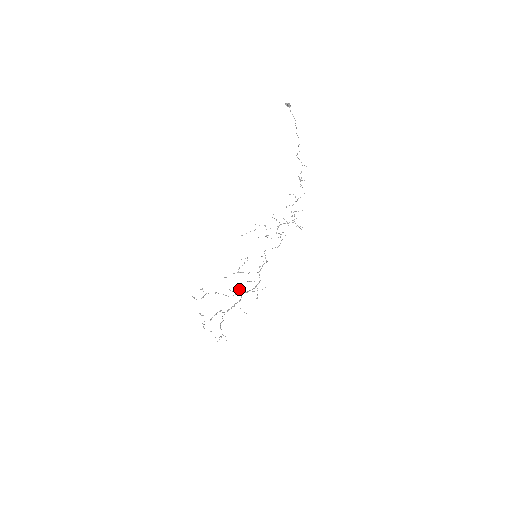
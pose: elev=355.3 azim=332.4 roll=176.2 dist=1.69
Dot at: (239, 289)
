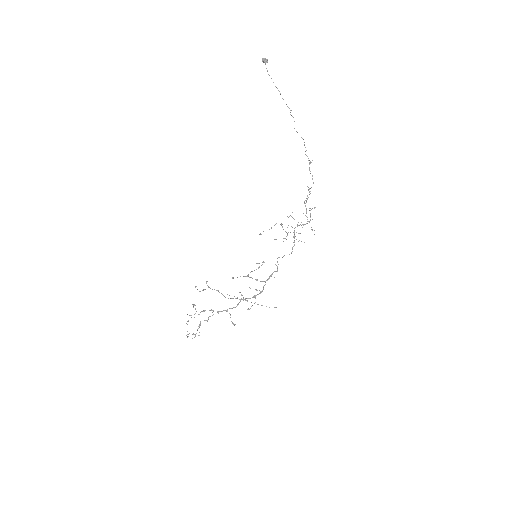
Dot at: (241, 295)
